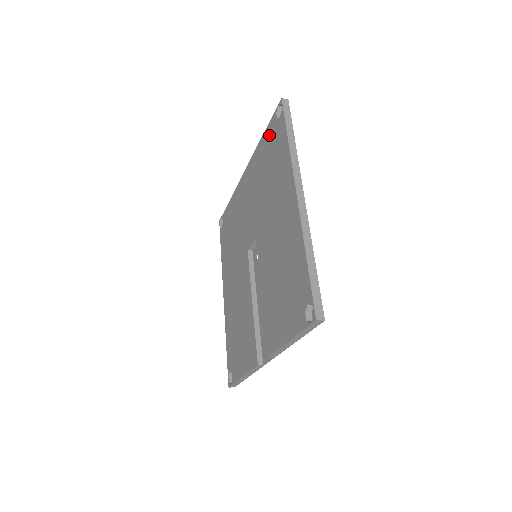
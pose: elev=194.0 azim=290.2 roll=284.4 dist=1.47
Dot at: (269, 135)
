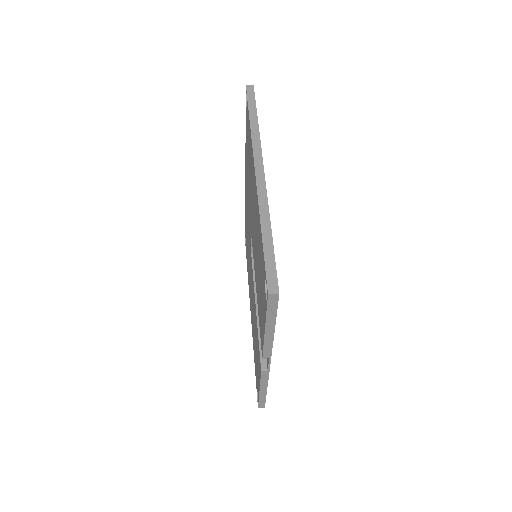
Dot at: (246, 128)
